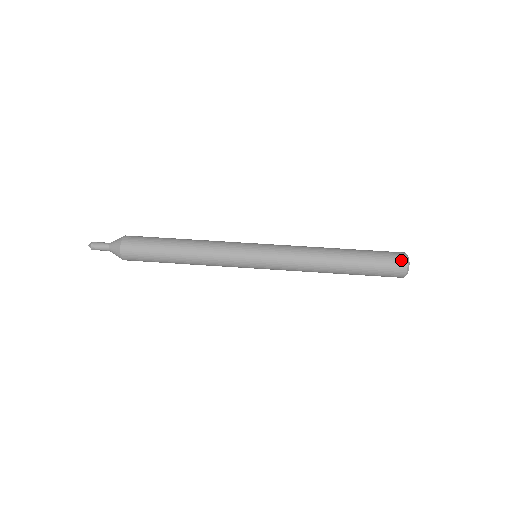
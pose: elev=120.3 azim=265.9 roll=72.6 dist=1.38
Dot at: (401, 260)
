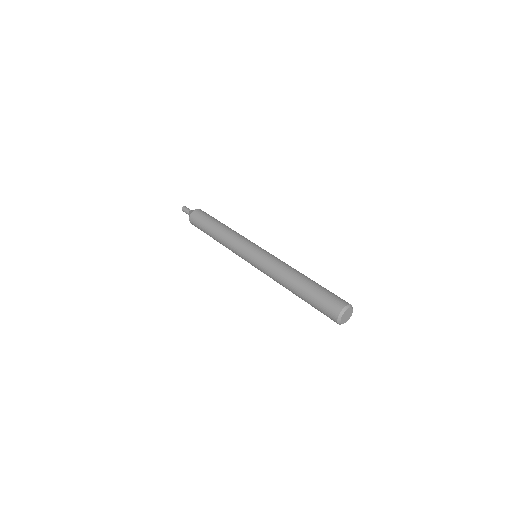
Dot at: (345, 301)
